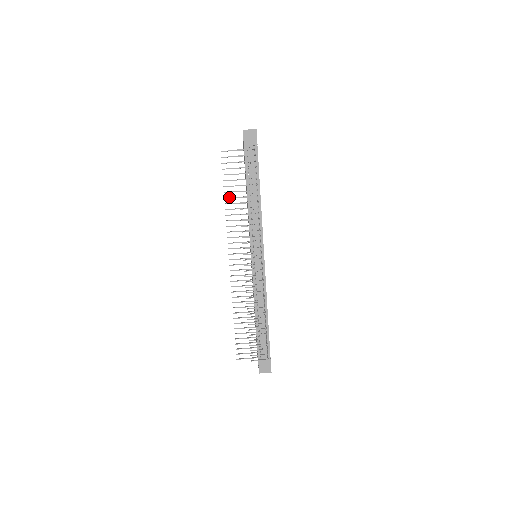
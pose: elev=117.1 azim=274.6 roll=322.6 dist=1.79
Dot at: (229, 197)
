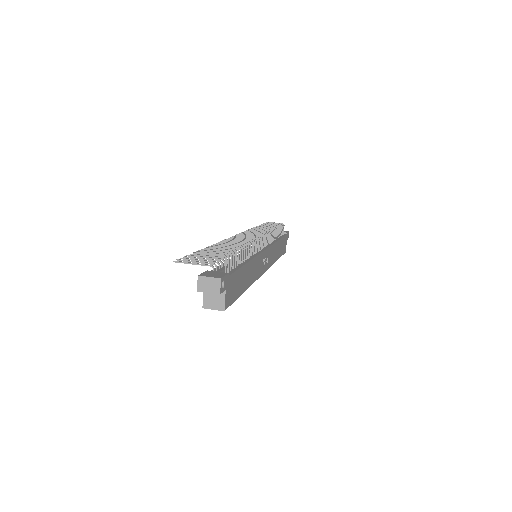
Dot at: occluded
